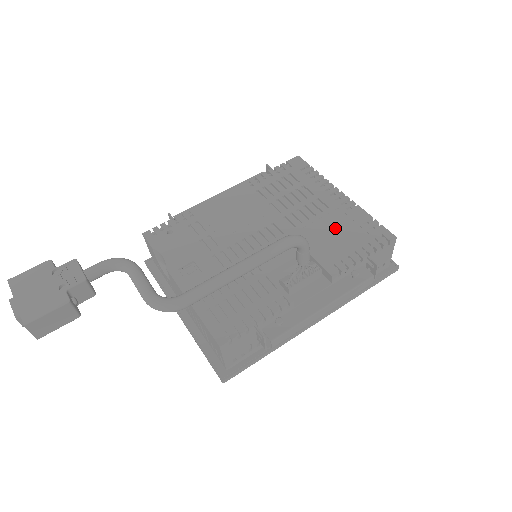
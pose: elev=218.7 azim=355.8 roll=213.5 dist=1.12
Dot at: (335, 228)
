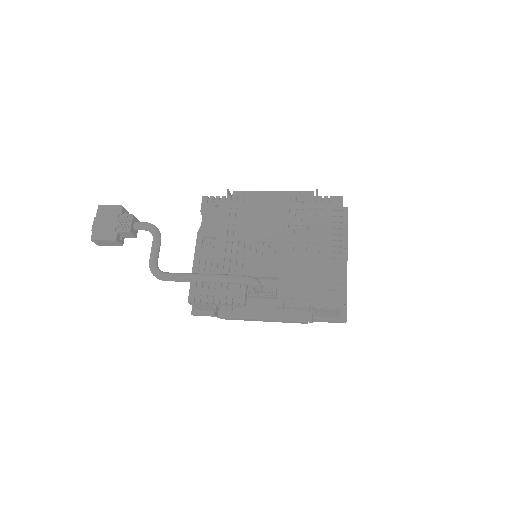
Dot at: (311, 274)
